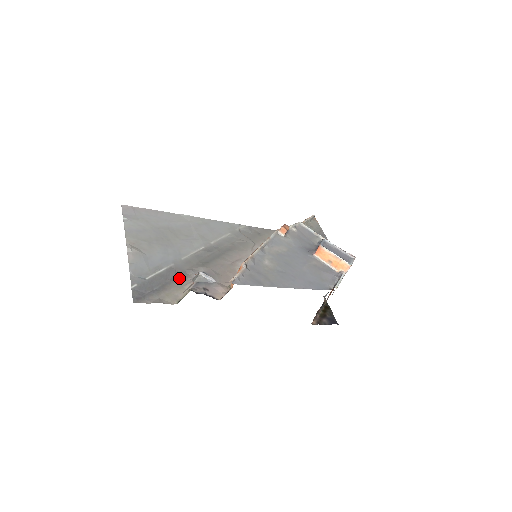
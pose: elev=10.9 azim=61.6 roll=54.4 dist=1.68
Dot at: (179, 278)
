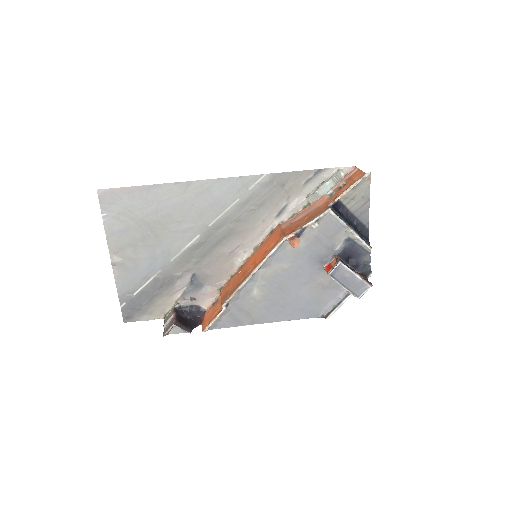
Dot at: (167, 287)
